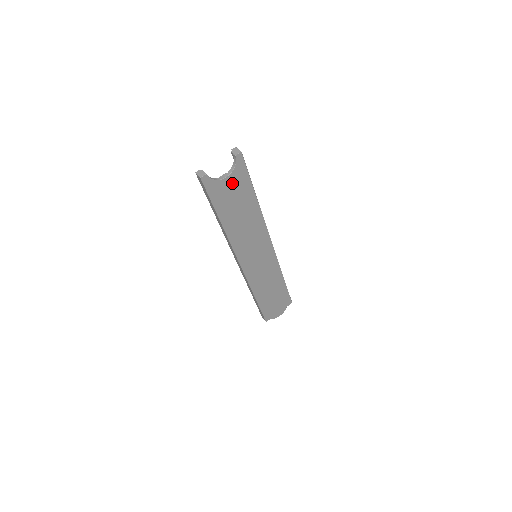
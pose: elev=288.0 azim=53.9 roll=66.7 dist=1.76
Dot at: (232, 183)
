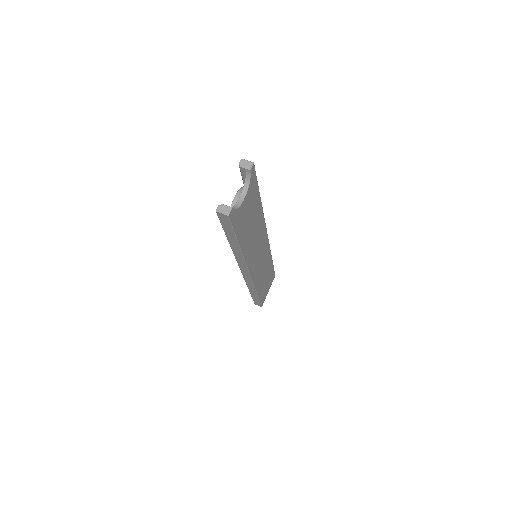
Dot at: (247, 201)
